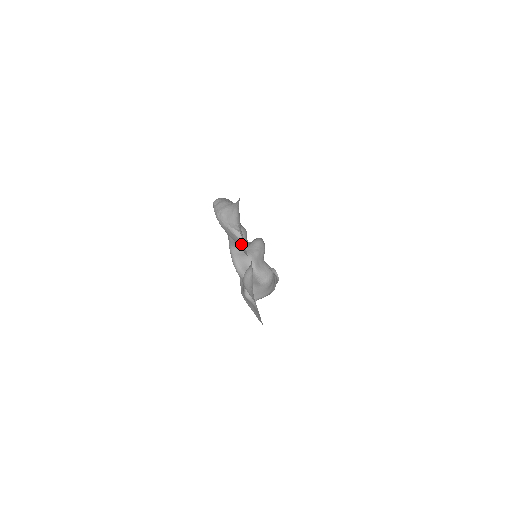
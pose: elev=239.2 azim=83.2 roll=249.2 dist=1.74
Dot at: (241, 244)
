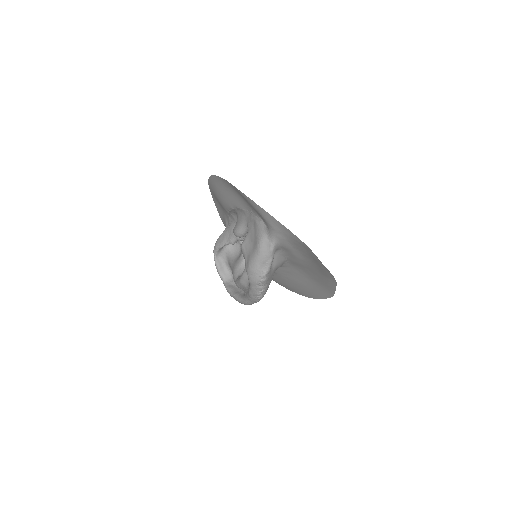
Dot at: (228, 228)
